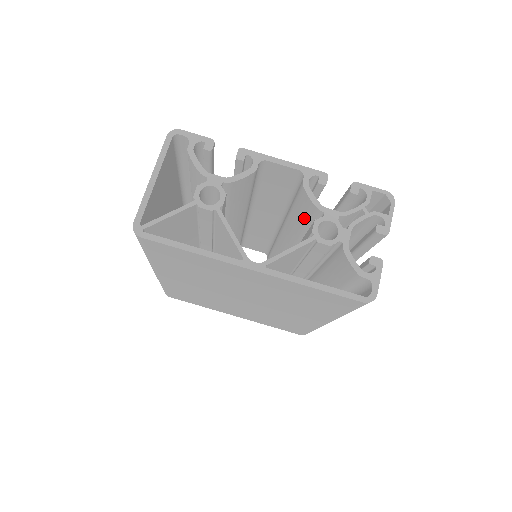
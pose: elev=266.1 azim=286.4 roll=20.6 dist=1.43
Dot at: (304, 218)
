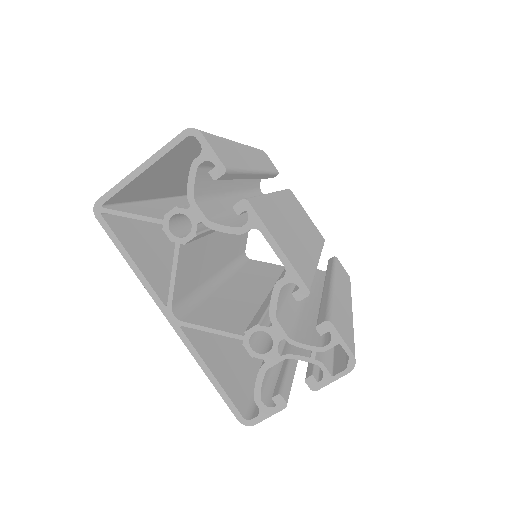
Dot at: occluded
